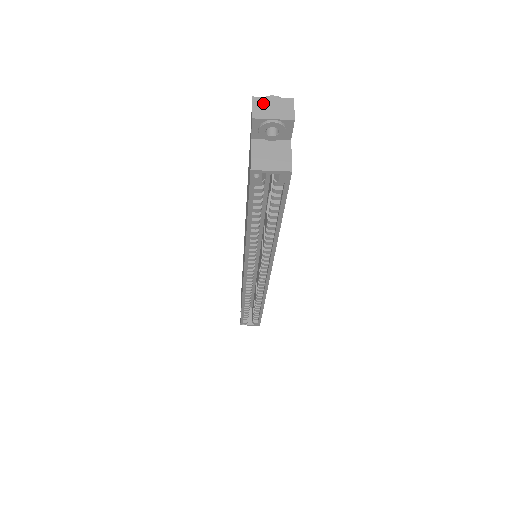
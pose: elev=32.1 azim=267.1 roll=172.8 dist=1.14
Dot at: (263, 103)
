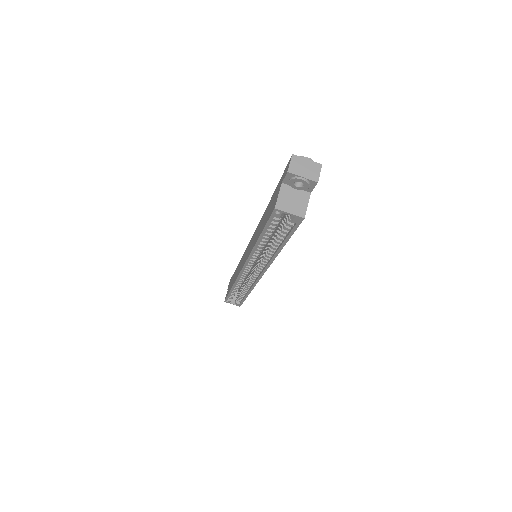
Dot at: (299, 162)
